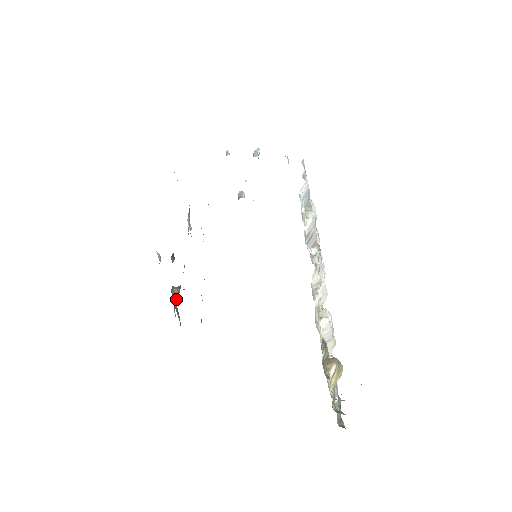
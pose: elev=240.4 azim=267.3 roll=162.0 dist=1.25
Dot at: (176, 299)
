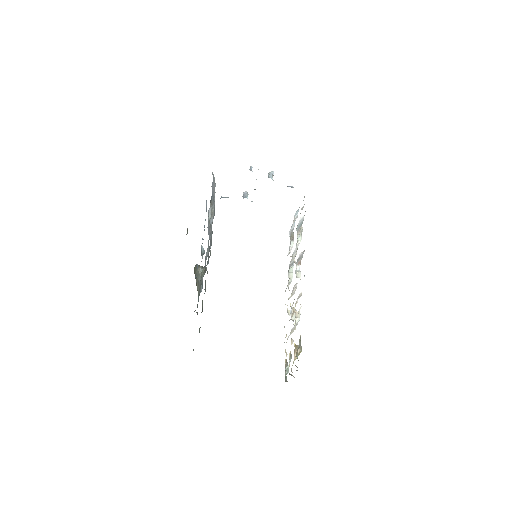
Dot at: (200, 276)
